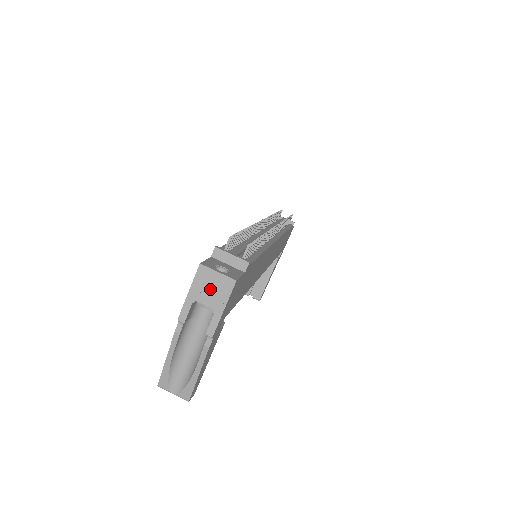
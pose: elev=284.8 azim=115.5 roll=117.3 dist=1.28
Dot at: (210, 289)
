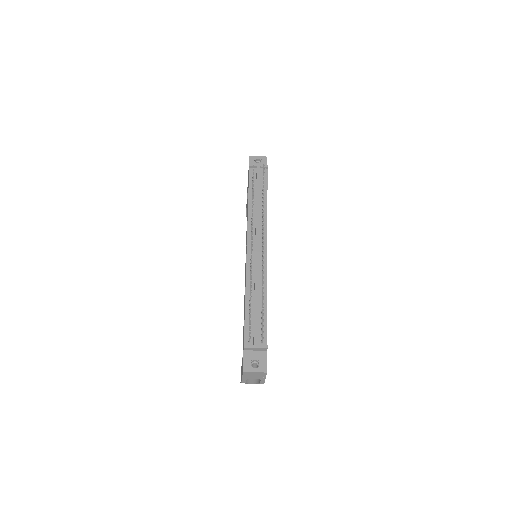
Dot at: (254, 376)
